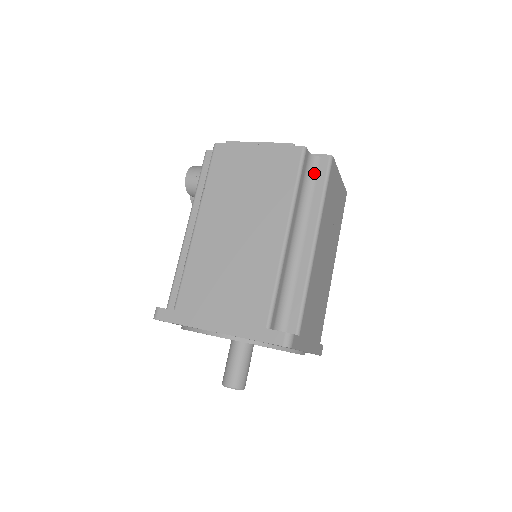
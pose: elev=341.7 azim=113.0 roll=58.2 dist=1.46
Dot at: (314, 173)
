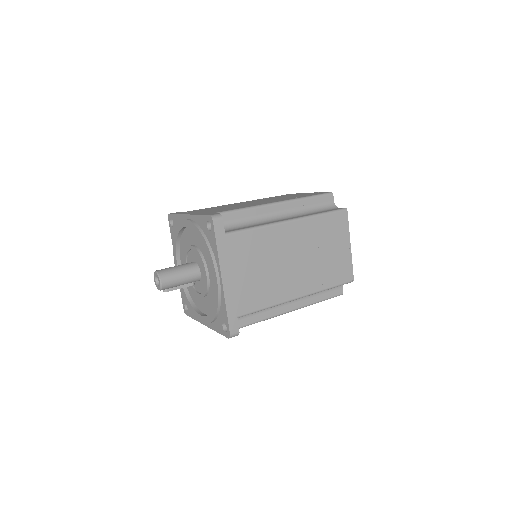
Dot at: (327, 209)
